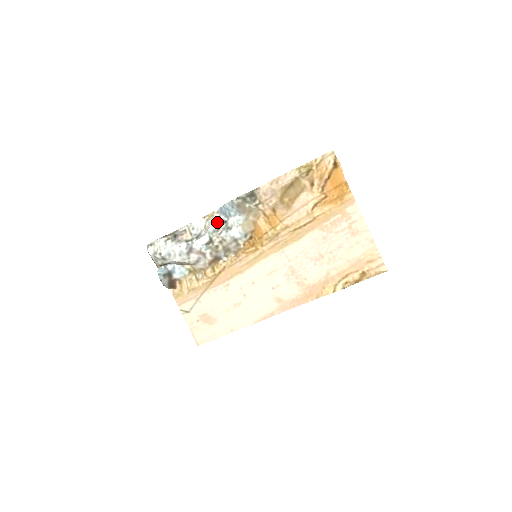
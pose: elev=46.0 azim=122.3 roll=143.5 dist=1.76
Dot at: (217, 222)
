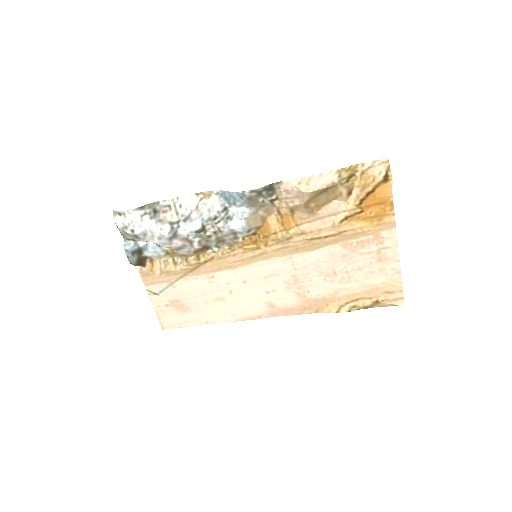
Dot at: (215, 207)
